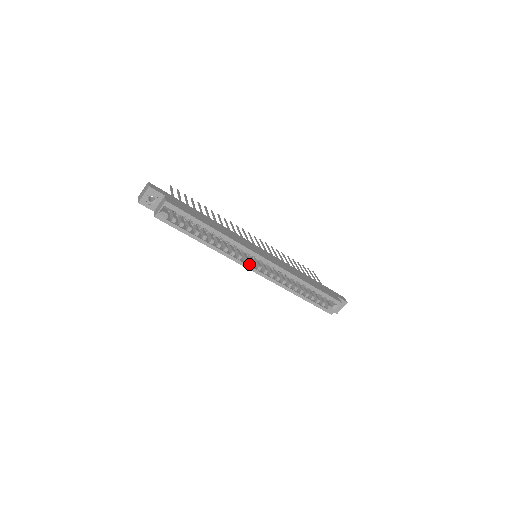
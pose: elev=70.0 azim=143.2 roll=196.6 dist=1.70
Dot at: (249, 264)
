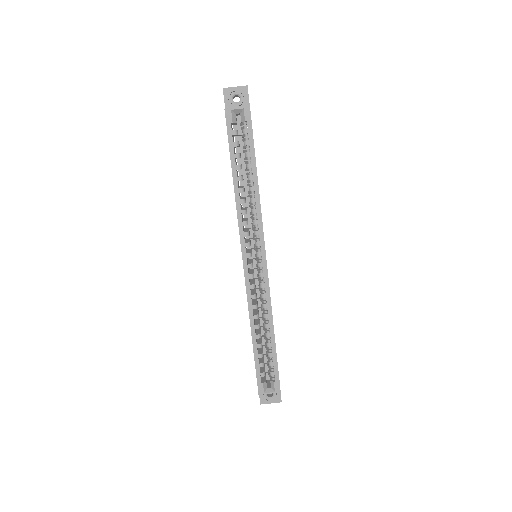
Dot at: (246, 251)
